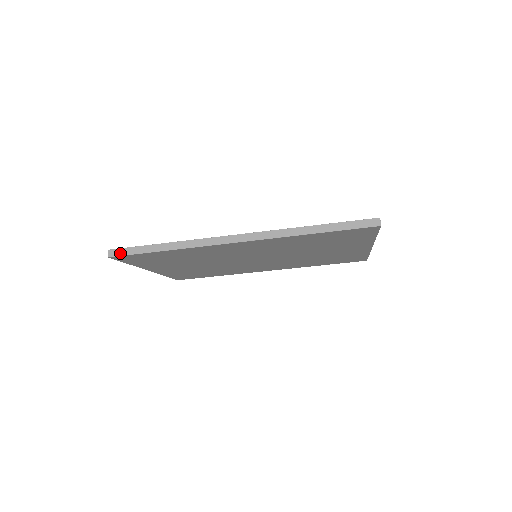
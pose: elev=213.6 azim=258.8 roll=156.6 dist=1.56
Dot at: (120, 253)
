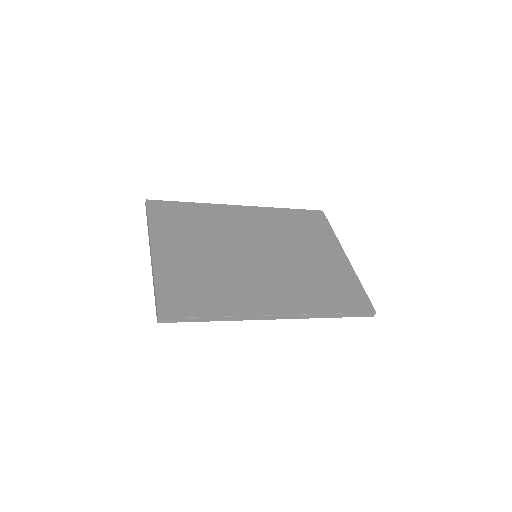
Dot at: (170, 321)
